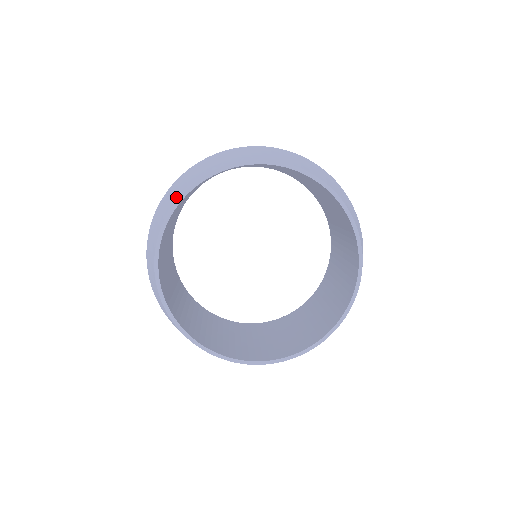
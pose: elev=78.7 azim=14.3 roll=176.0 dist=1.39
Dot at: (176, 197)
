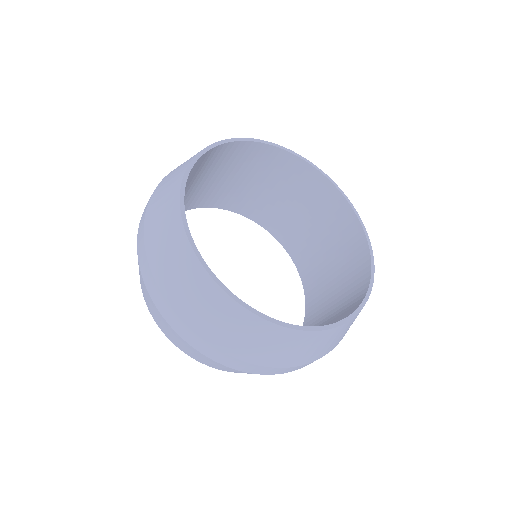
Dot at: (176, 221)
